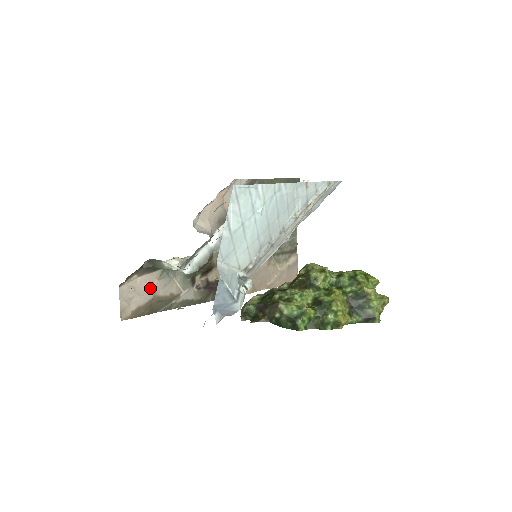
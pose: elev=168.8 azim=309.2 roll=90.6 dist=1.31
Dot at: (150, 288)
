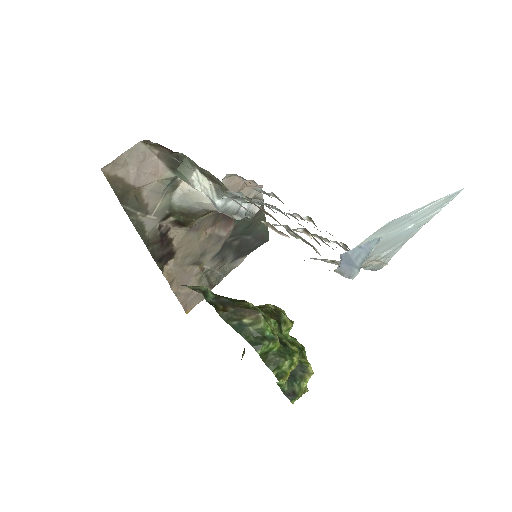
Dot at: (147, 177)
